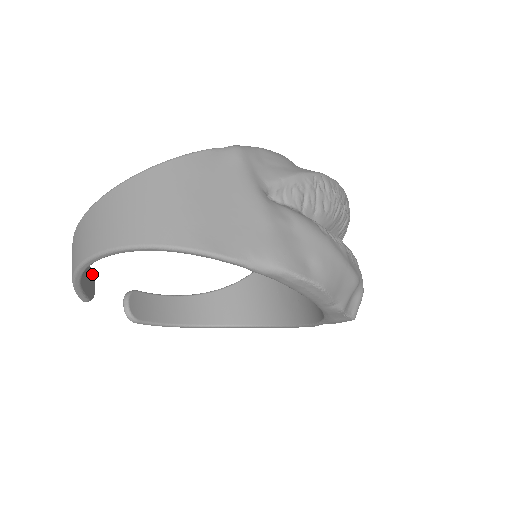
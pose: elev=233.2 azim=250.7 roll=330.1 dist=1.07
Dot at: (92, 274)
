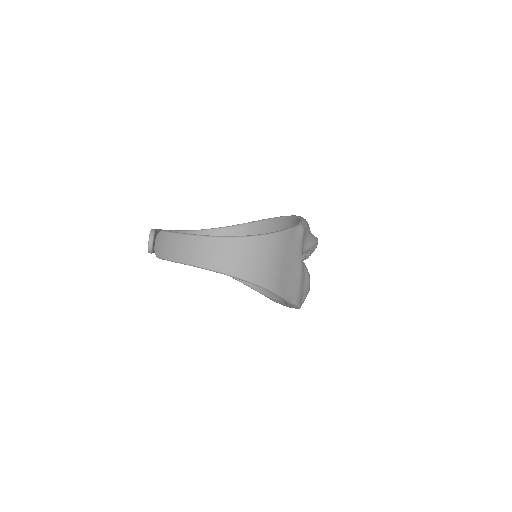
Dot at: occluded
